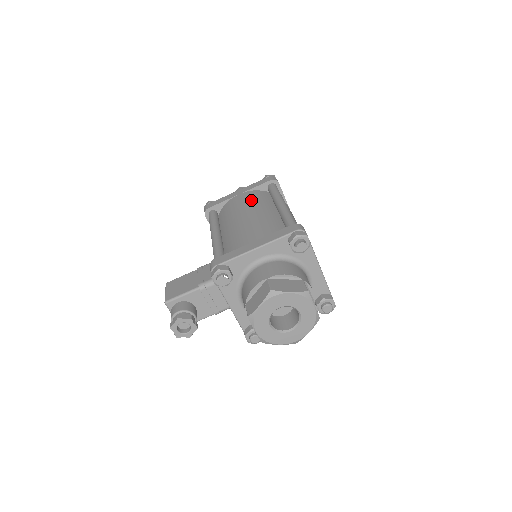
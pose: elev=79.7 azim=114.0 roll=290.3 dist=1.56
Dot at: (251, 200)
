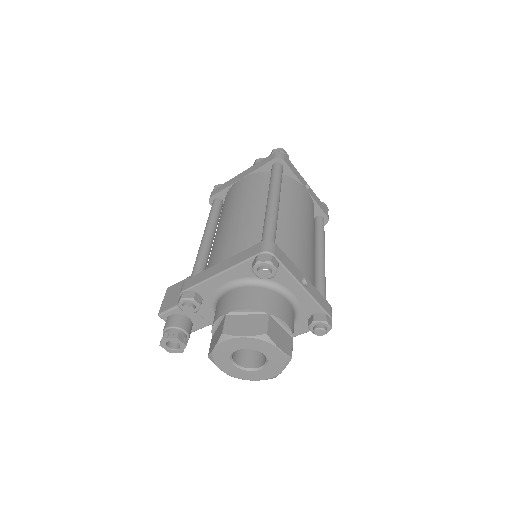
Dot at: (246, 190)
